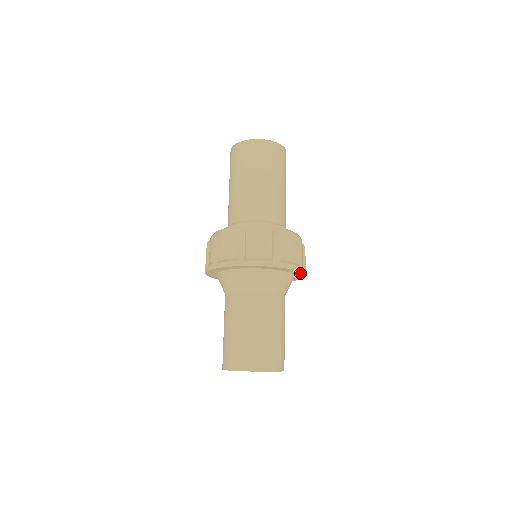
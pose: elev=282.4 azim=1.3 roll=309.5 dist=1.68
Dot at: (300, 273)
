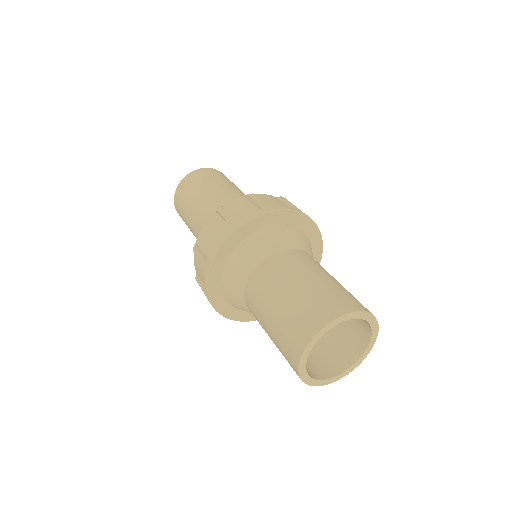
Dot at: (280, 215)
